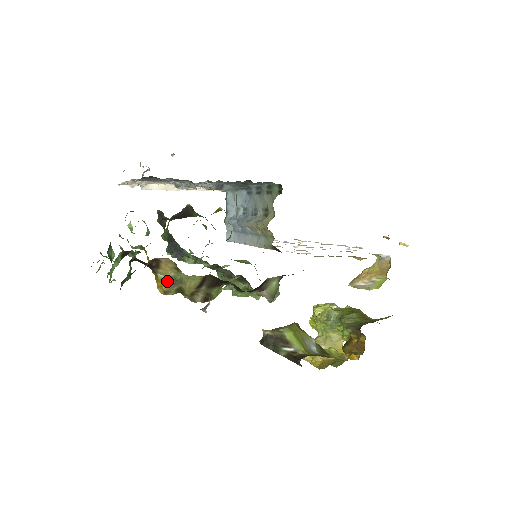
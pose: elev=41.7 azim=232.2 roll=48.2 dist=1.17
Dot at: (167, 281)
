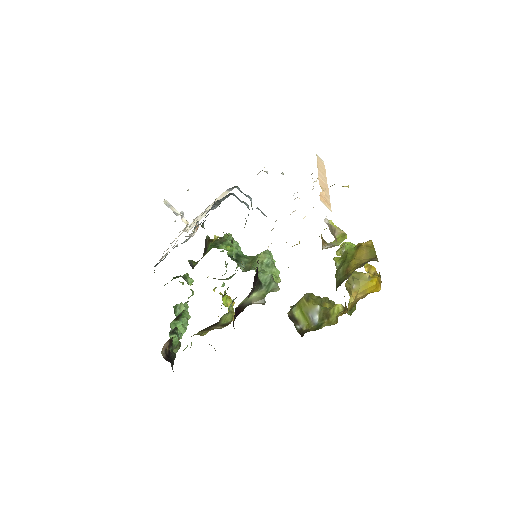
Dot at: occluded
